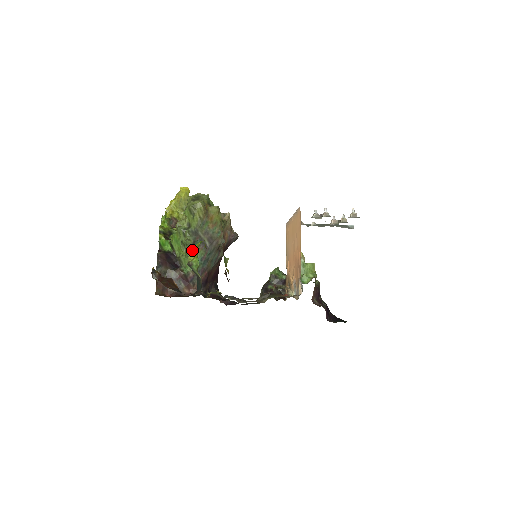
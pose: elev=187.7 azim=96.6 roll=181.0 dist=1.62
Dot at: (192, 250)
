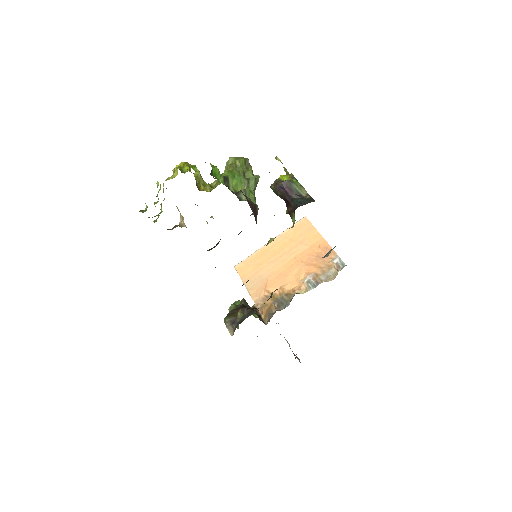
Dot at: (254, 190)
